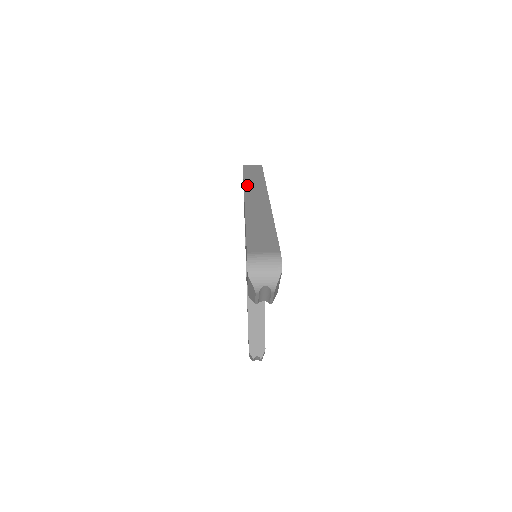
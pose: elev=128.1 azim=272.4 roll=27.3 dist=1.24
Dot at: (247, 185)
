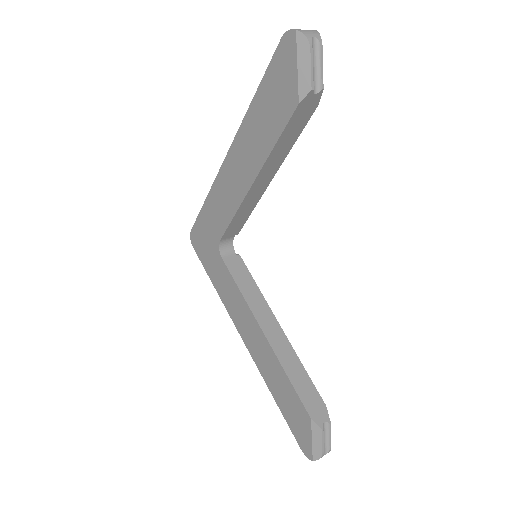
Dot at: (216, 181)
